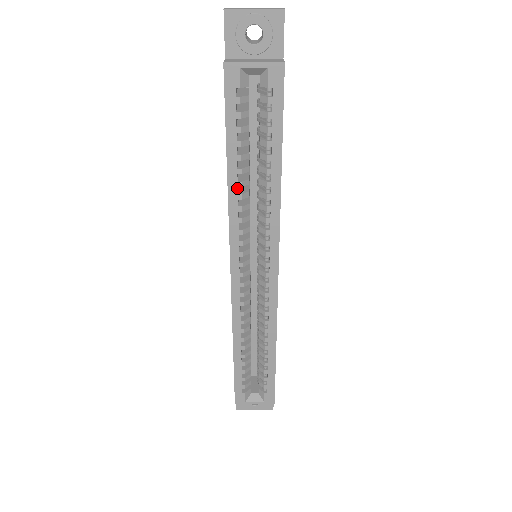
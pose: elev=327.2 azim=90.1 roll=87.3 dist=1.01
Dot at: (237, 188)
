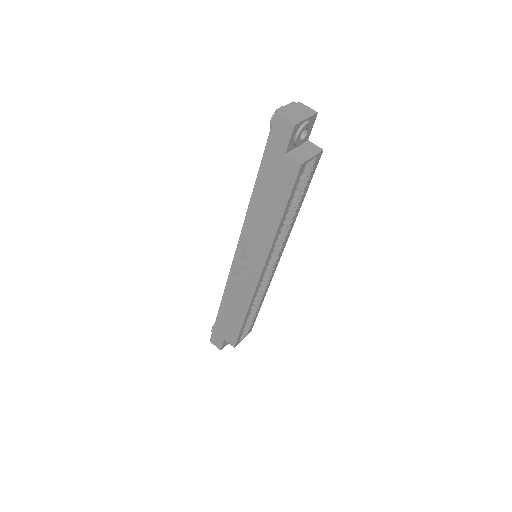
Dot at: (280, 229)
